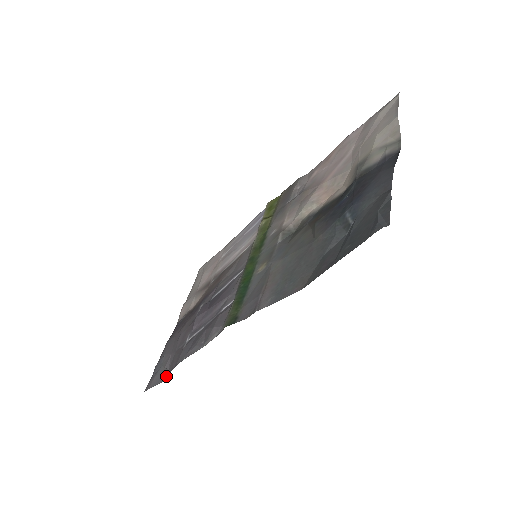
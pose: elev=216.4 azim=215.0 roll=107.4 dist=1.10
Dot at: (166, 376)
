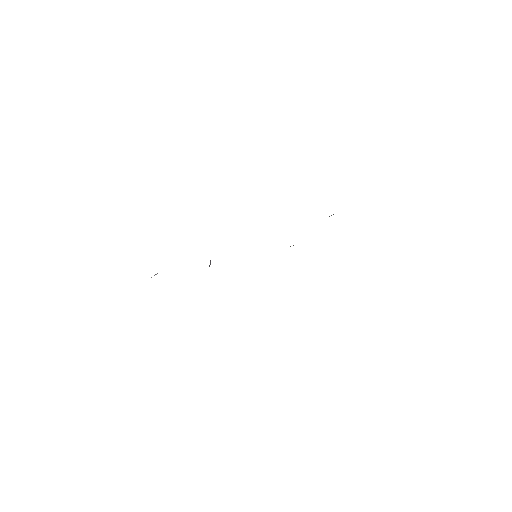
Dot at: occluded
